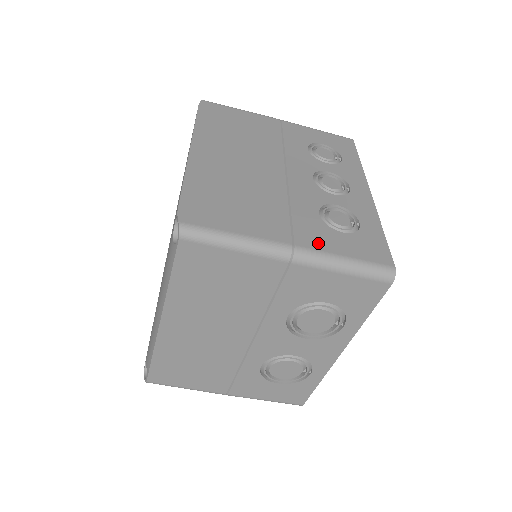
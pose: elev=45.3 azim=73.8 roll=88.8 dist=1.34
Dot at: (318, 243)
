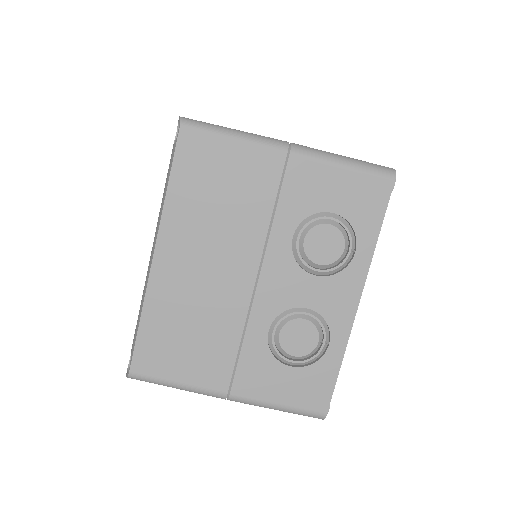
Dot at: occluded
